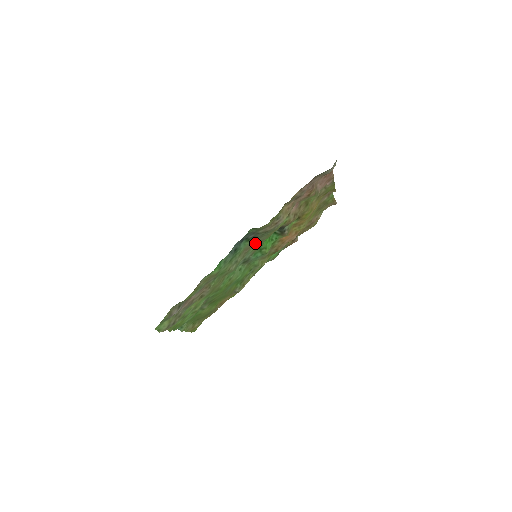
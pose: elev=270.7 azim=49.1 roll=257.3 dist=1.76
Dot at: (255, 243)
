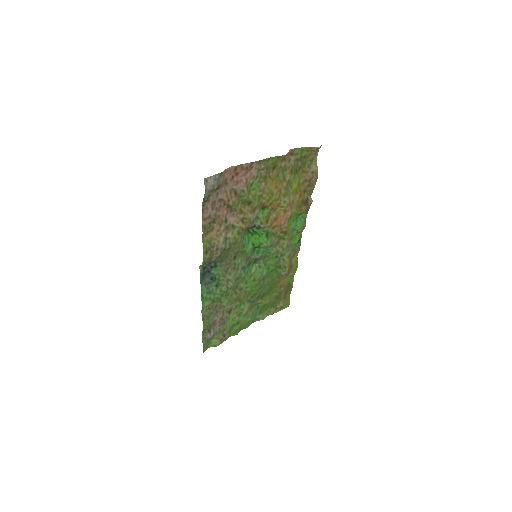
Dot at: (231, 259)
